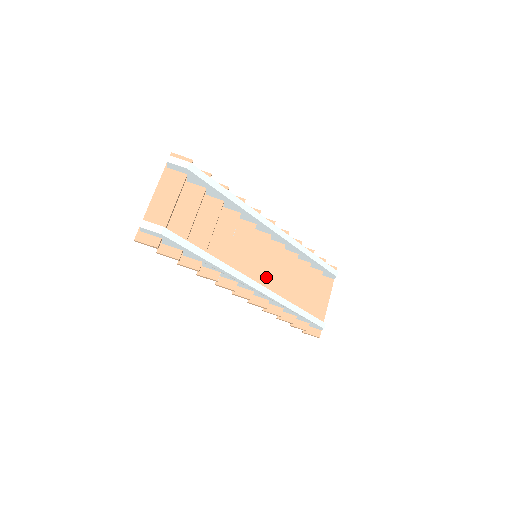
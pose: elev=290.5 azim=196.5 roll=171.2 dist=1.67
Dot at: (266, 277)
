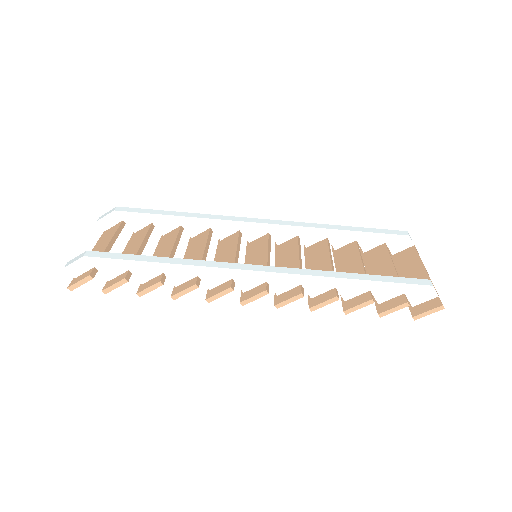
Dot at: occluded
